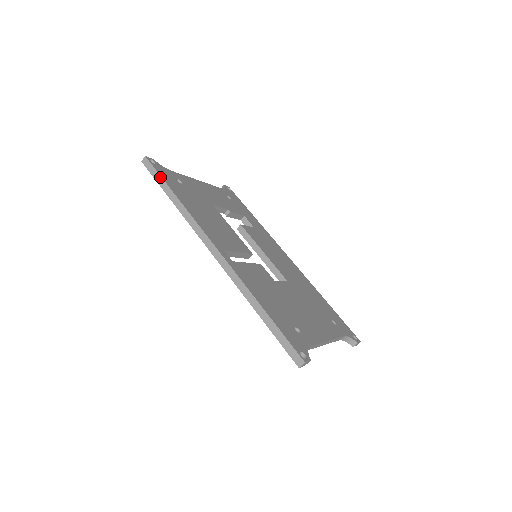
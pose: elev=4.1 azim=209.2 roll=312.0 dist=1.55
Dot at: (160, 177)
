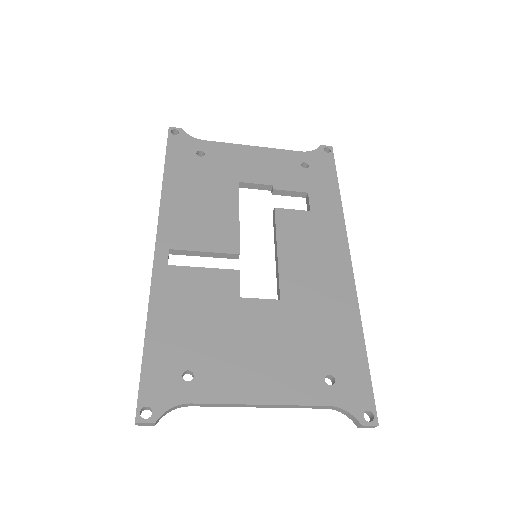
Dot at: (166, 152)
